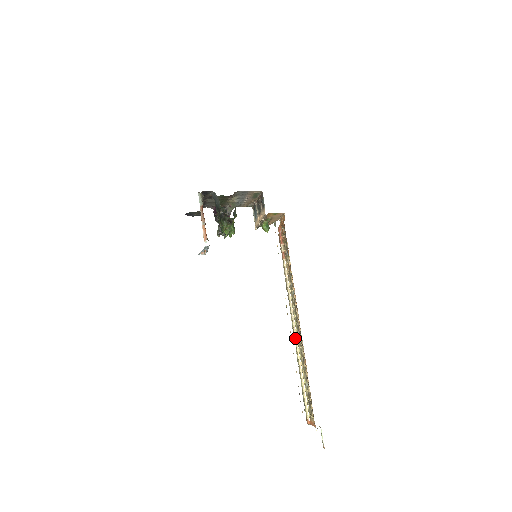
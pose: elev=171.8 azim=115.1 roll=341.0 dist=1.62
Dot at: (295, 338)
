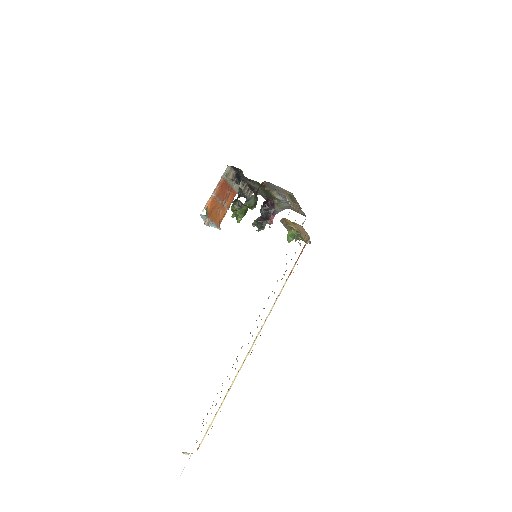
Dot at: (244, 360)
